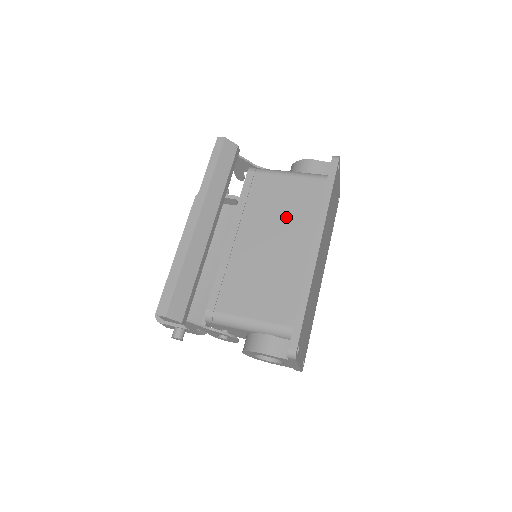
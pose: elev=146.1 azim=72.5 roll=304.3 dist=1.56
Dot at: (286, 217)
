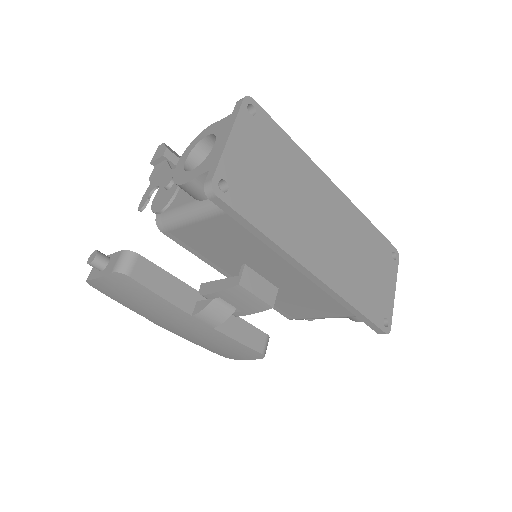
Dot at: occluded
